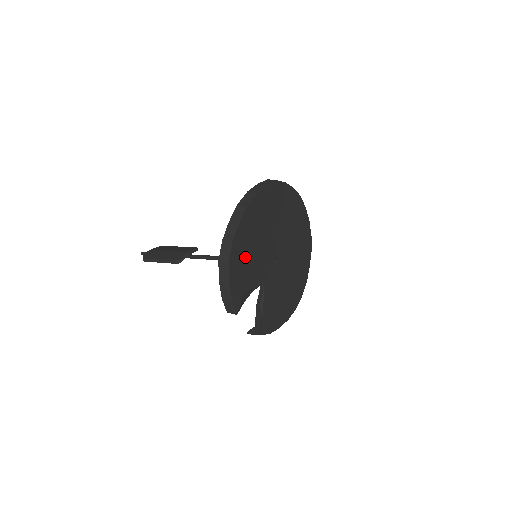
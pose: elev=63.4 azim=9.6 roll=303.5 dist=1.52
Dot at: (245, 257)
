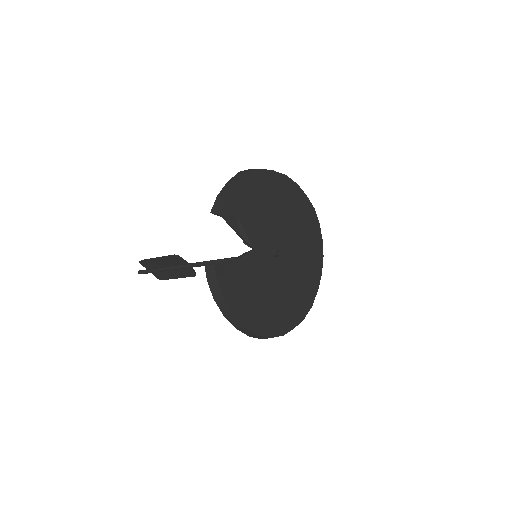
Dot at: (259, 197)
